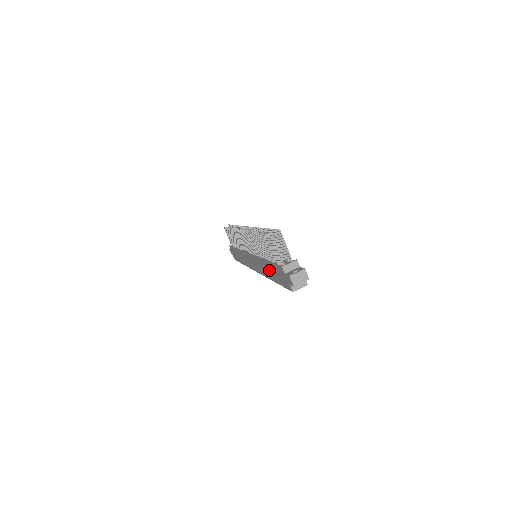
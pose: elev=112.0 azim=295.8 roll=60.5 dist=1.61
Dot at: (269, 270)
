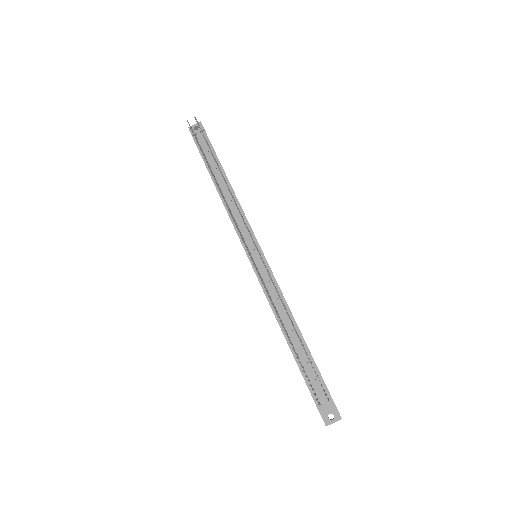
Dot at: occluded
